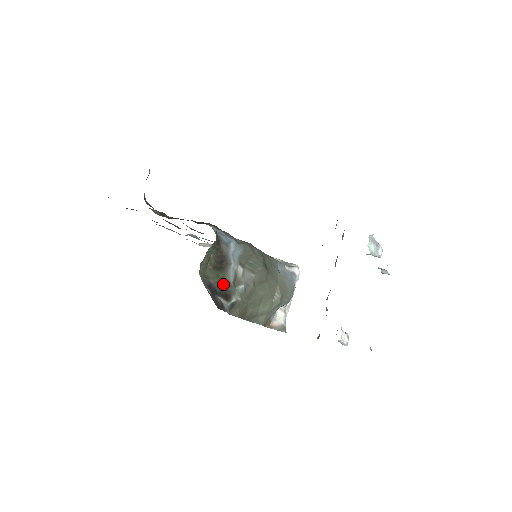
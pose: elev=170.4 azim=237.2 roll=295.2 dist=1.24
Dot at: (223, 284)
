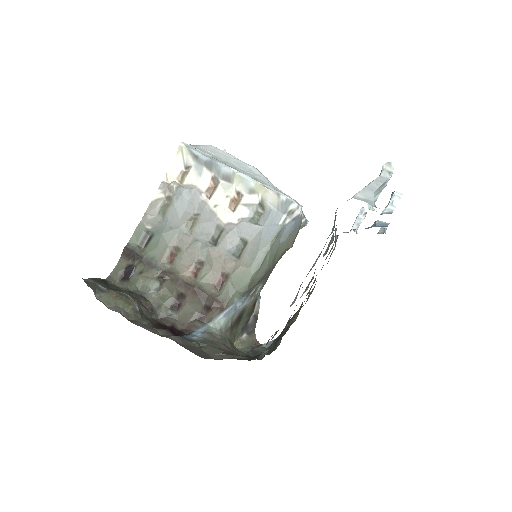
Dot at: (248, 311)
